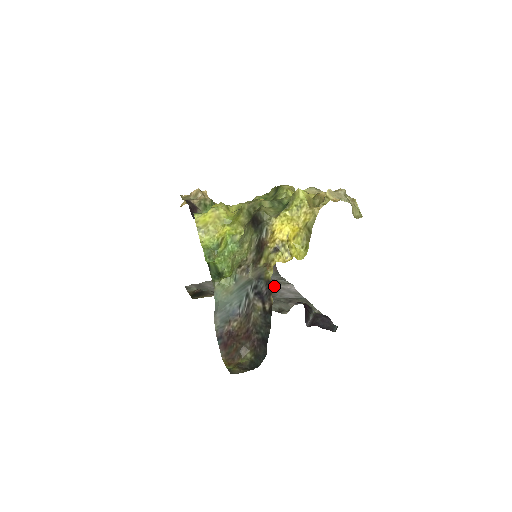
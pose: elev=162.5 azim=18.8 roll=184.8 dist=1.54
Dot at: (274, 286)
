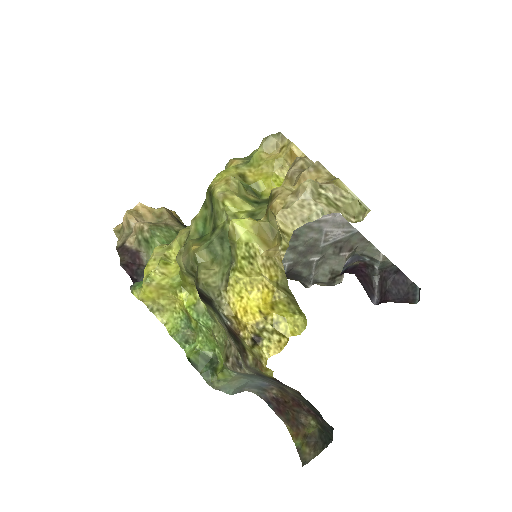
Dot at: (312, 222)
